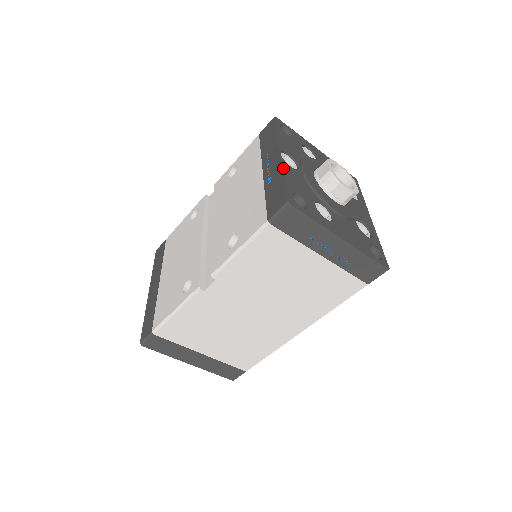
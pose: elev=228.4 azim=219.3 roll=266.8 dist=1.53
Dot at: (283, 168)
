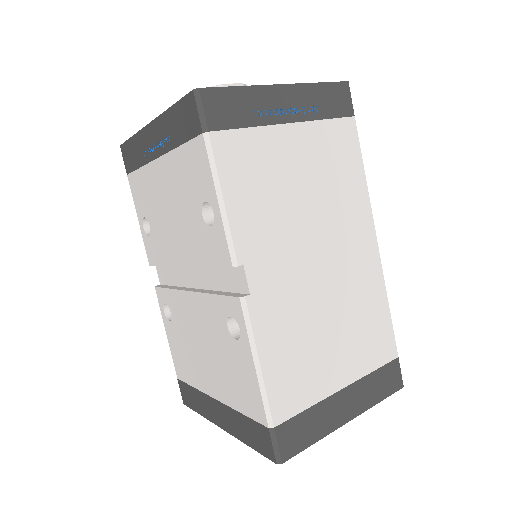
Dot at: (162, 113)
